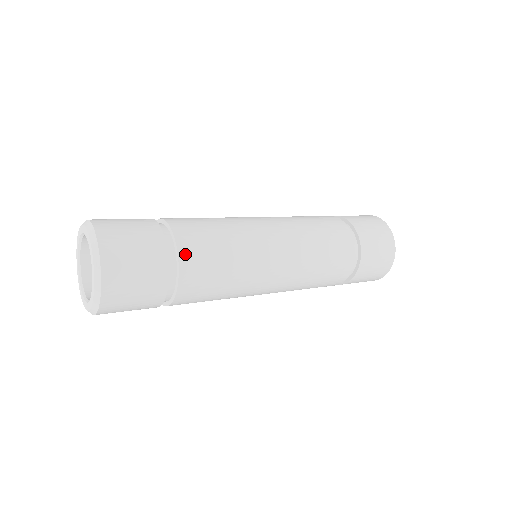
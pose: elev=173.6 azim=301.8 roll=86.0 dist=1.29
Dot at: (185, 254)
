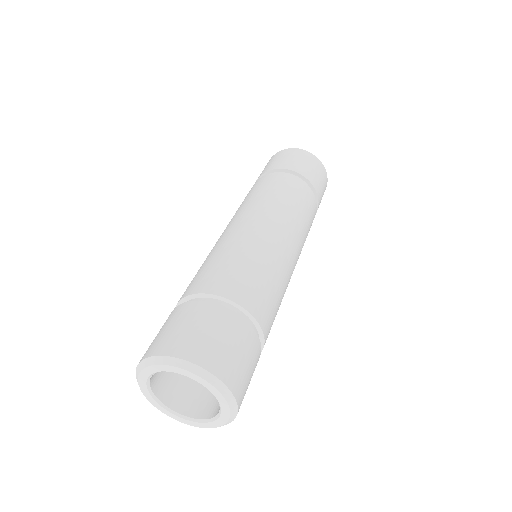
Dot at: (243, 300)
